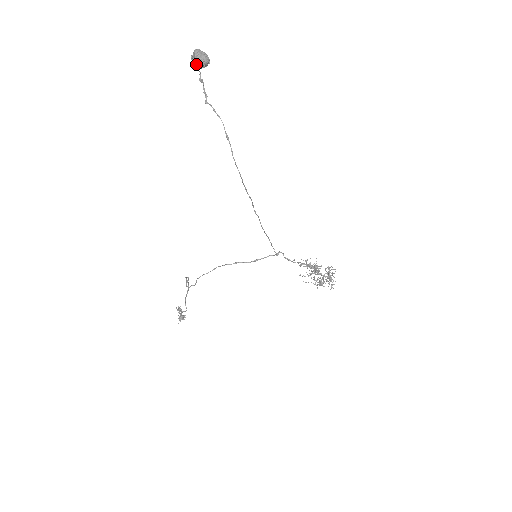
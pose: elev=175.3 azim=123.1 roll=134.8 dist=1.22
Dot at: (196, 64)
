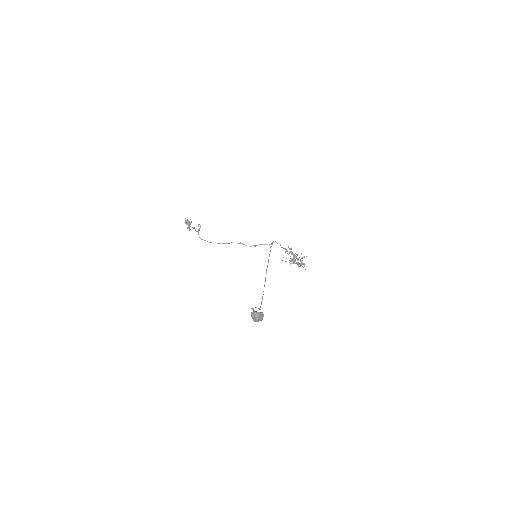
Dot at: (253, 317)
